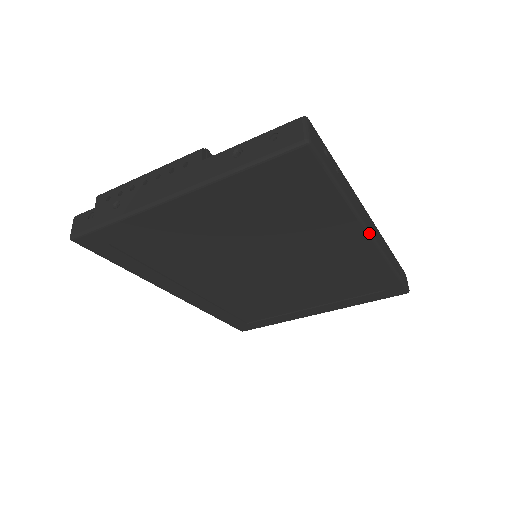
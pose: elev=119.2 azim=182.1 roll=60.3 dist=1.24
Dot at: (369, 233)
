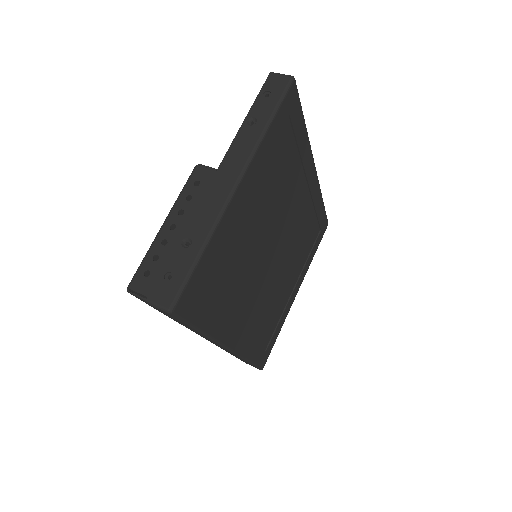
Dot at: (314, 164)
